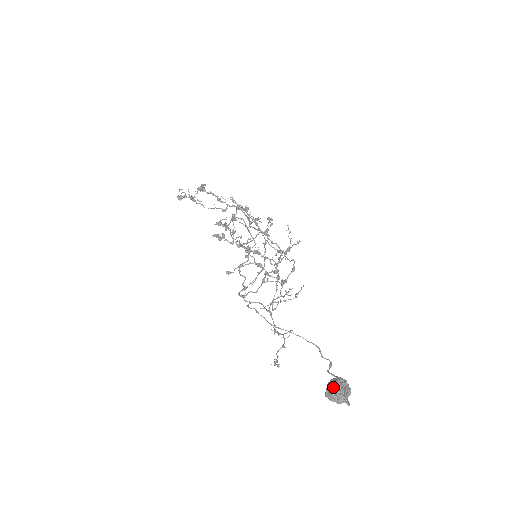
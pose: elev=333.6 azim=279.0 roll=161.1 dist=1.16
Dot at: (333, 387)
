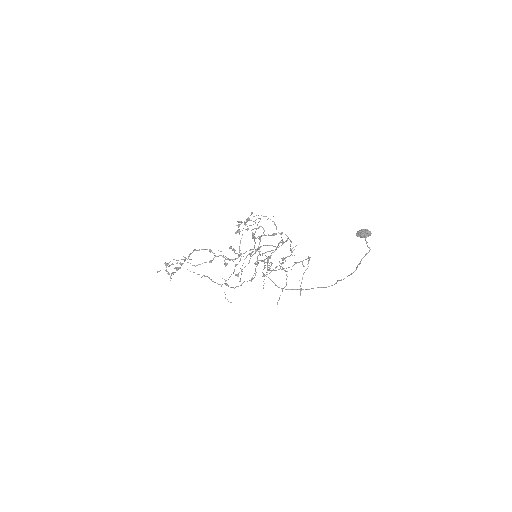
Dot at: (361, 229)
